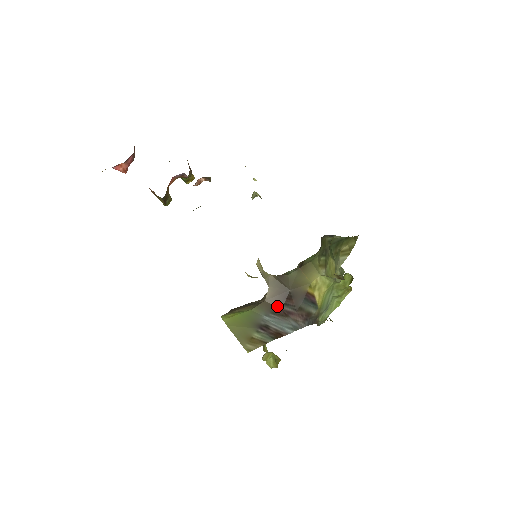
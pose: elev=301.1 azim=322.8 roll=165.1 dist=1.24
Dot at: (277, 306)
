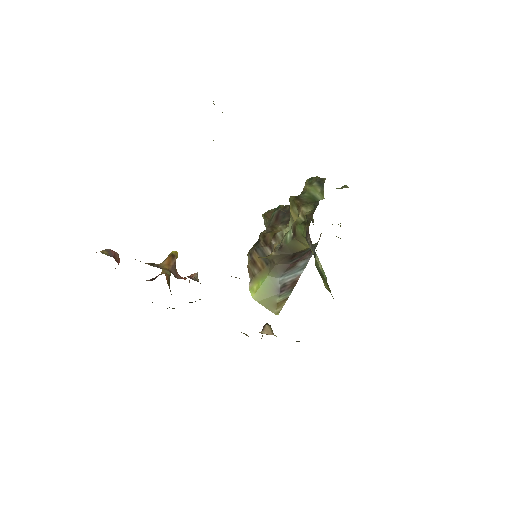
Dot at: (286, 264)
